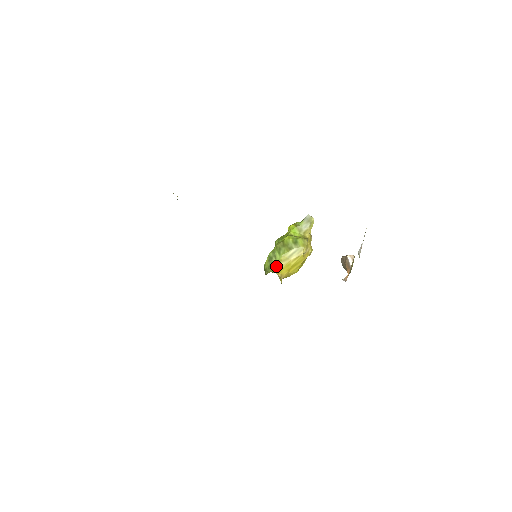
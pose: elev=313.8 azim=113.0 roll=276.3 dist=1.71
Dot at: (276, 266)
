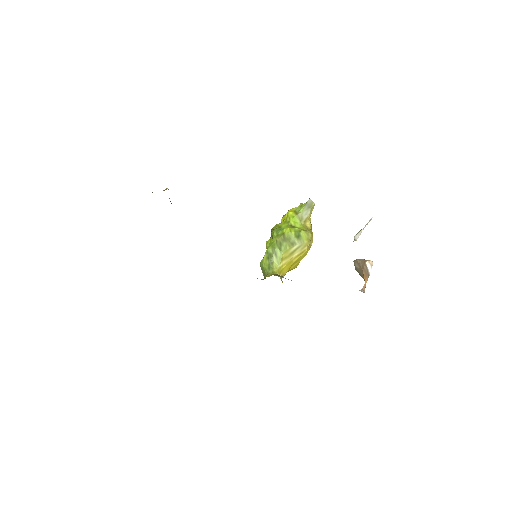
Dot at: (277, 265)
